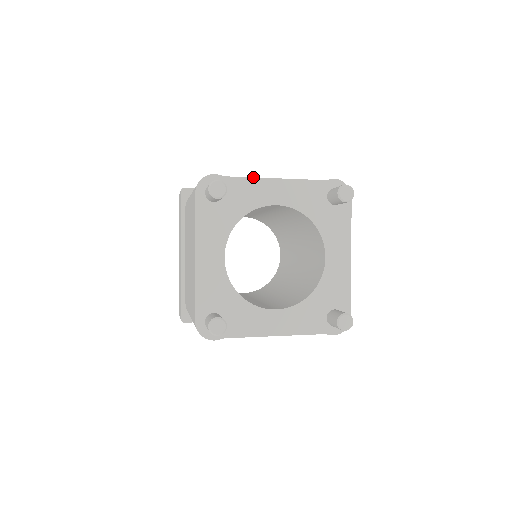
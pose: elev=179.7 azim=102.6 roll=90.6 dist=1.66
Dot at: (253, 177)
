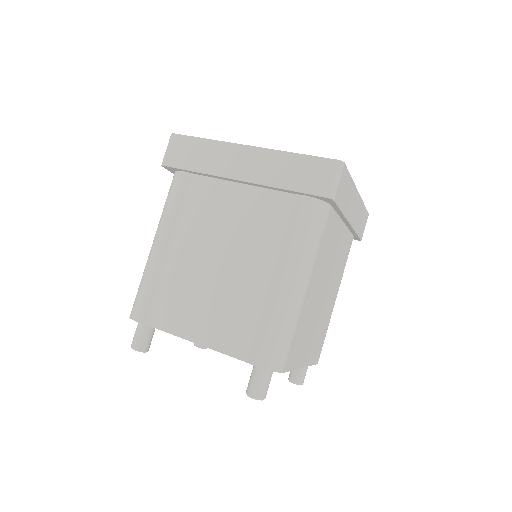
Dot at: occluded
